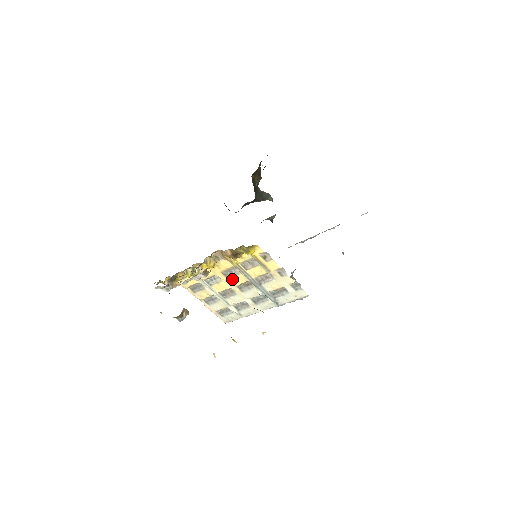
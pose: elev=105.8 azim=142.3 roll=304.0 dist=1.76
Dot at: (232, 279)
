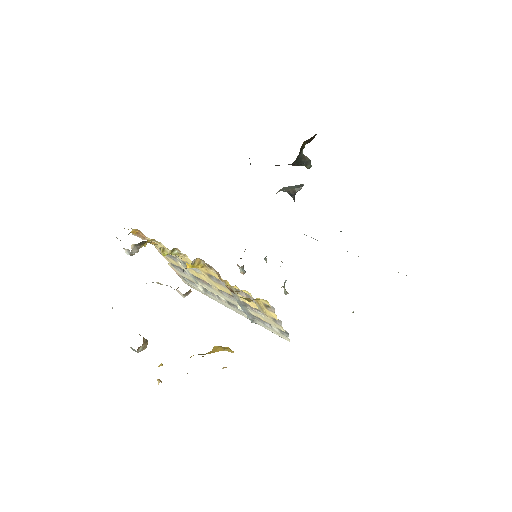
Dot at: (215, 283)
